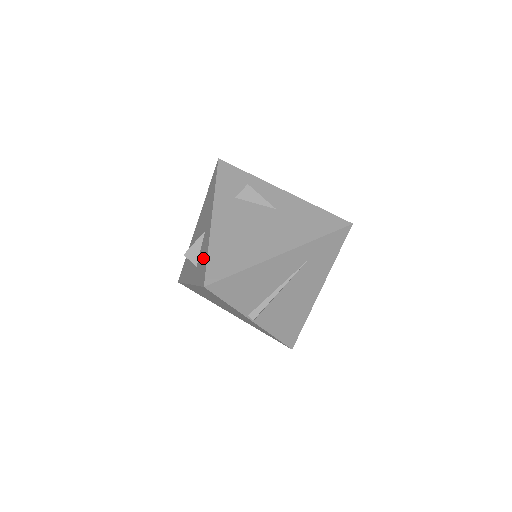
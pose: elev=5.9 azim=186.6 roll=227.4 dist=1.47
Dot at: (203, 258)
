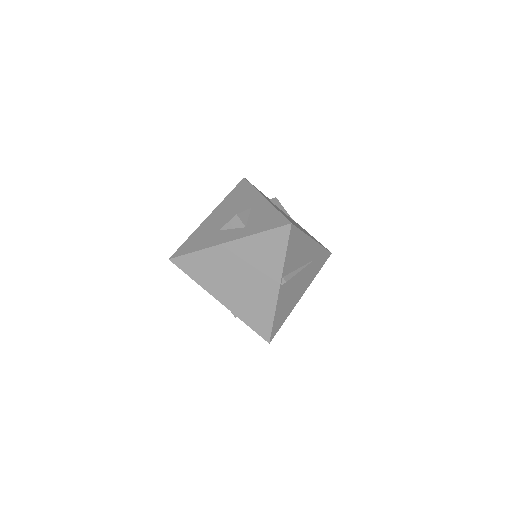
Dot at: (267, 216)
